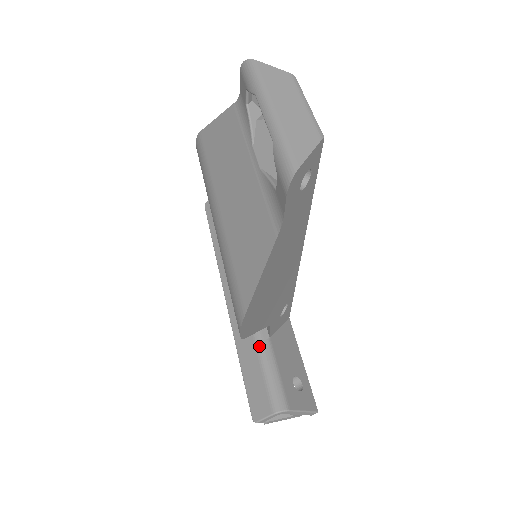
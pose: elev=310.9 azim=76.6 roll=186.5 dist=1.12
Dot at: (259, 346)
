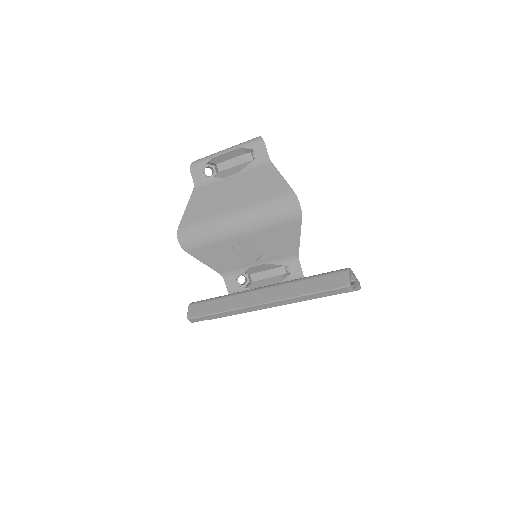
Dot at: (305, 278)
